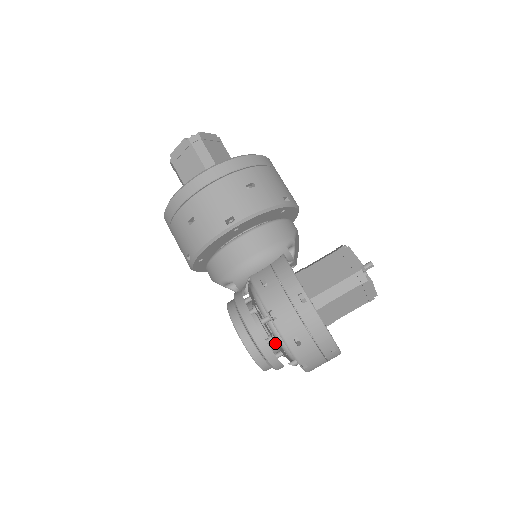
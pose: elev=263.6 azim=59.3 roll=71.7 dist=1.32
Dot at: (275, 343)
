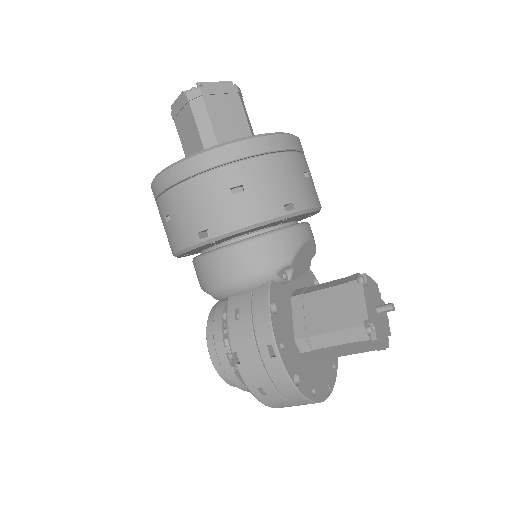
Dot at: occluded
